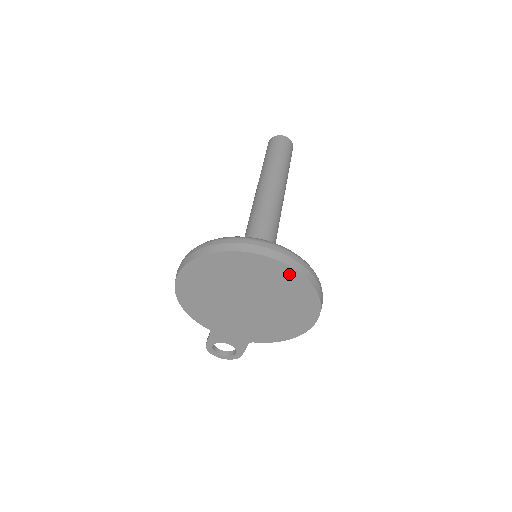
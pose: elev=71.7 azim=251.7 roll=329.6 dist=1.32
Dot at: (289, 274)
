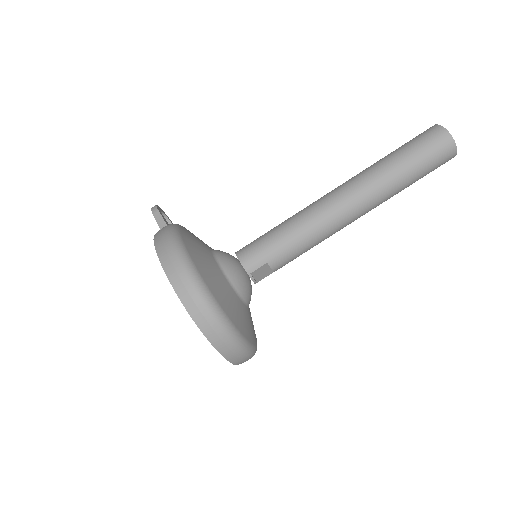
Dot at: occluded
